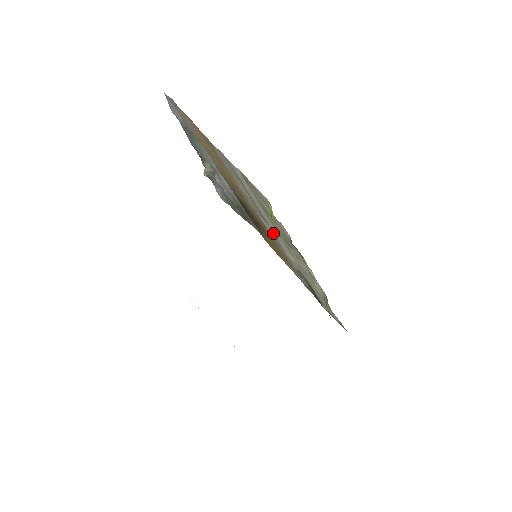
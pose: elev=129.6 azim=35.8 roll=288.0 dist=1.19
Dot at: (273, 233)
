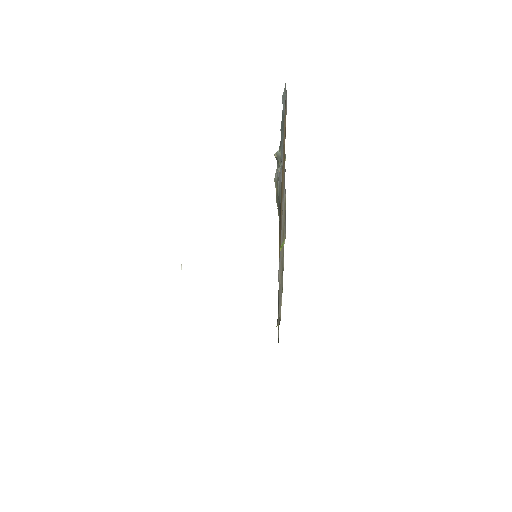
Dot at: occluded
